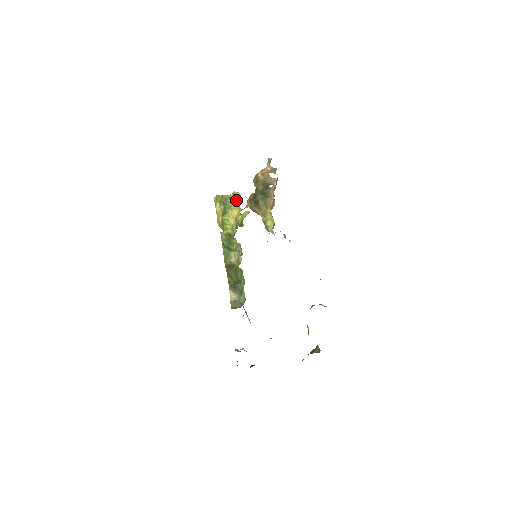
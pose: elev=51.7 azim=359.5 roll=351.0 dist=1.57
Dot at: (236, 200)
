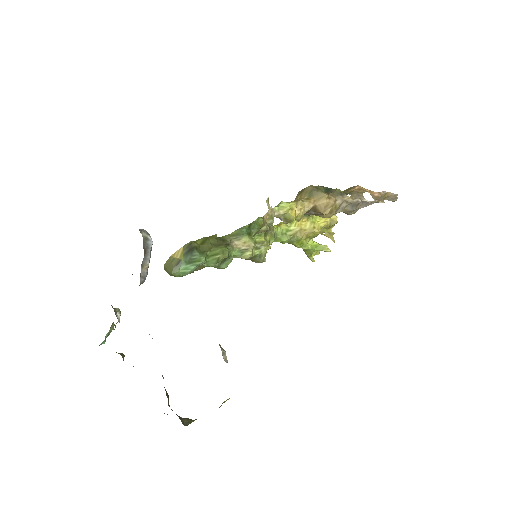
Dot at: (325, 218)
